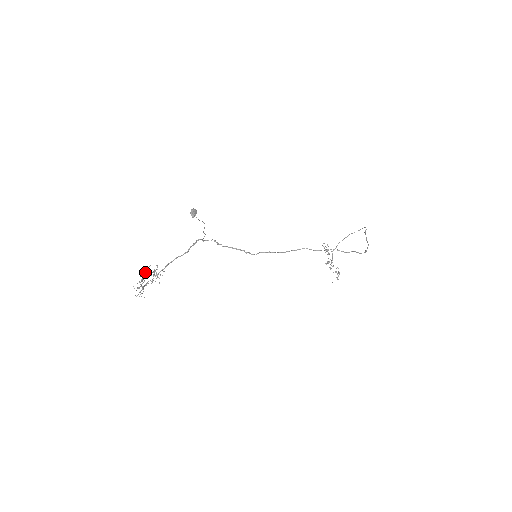
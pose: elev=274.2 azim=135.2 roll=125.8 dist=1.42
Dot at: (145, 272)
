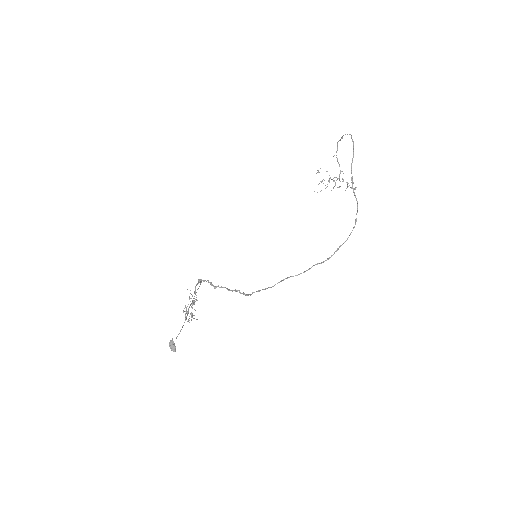
Dot at: (183, 312)
